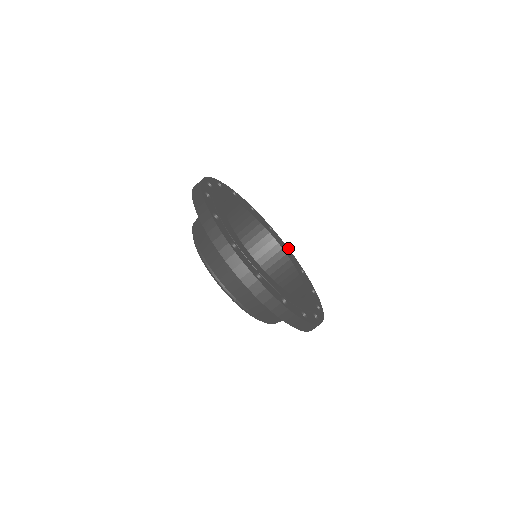
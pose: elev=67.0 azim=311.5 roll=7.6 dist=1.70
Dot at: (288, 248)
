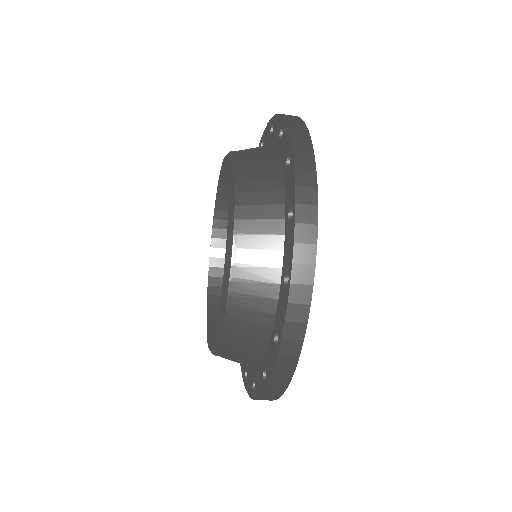
Dot at: occluded
